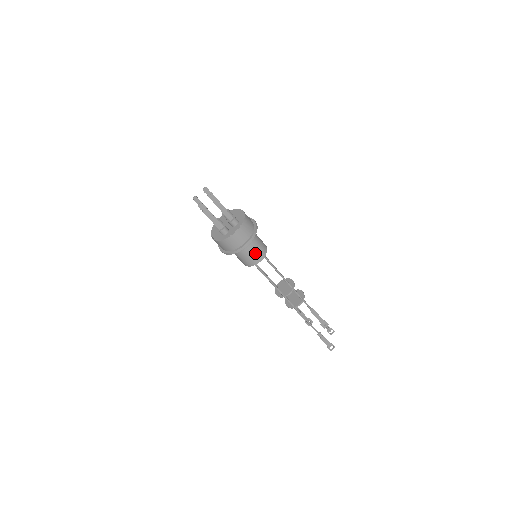
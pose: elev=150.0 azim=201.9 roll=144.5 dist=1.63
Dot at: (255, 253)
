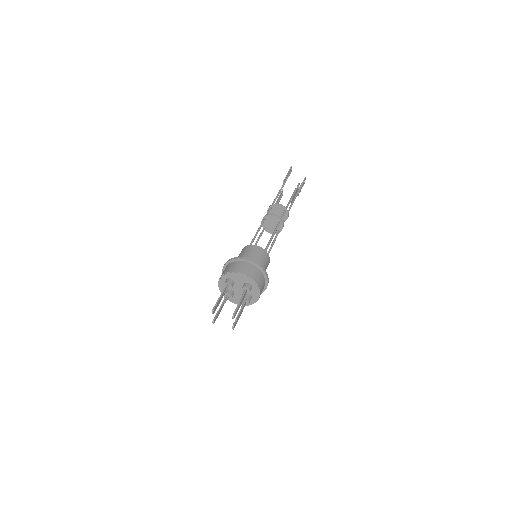
Dot at: (266, 267)
